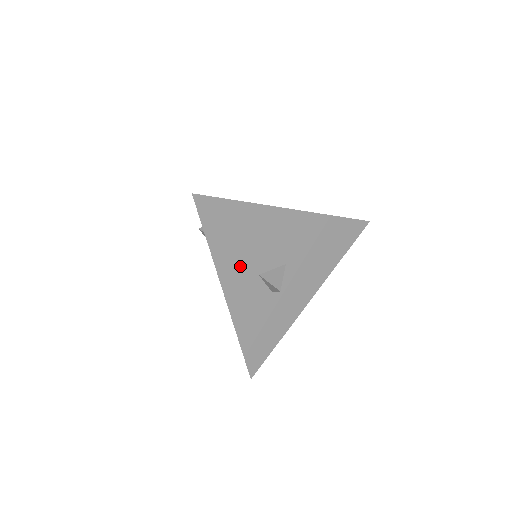
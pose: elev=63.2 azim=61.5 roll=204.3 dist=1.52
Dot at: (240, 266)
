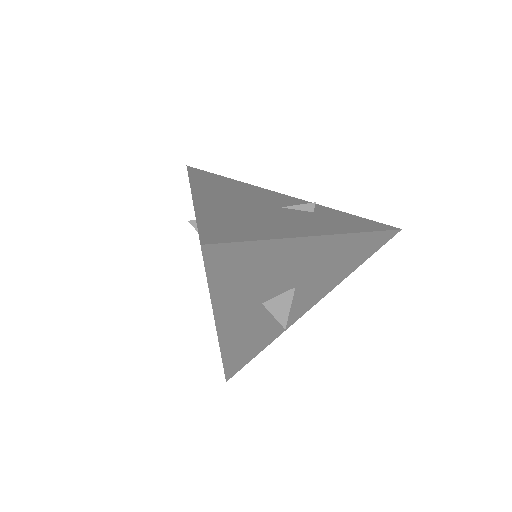
Dot at: (242, 301)
